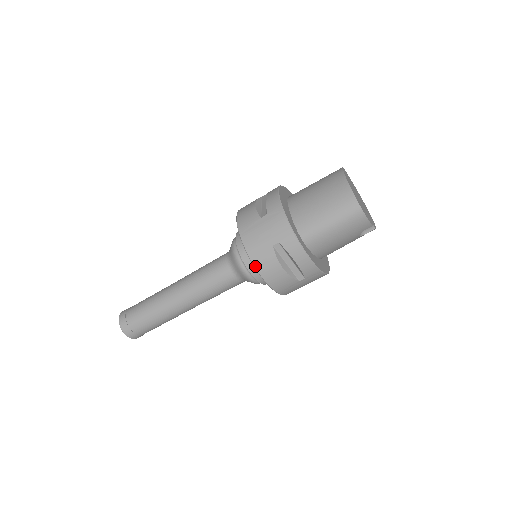
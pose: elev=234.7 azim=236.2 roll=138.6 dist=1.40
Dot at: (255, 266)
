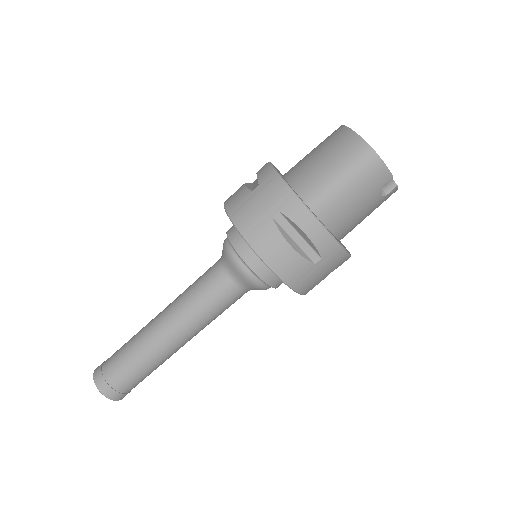
Dot at: (254, 249)
